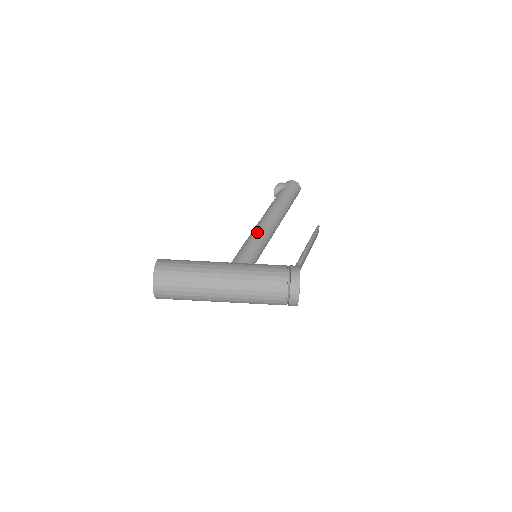
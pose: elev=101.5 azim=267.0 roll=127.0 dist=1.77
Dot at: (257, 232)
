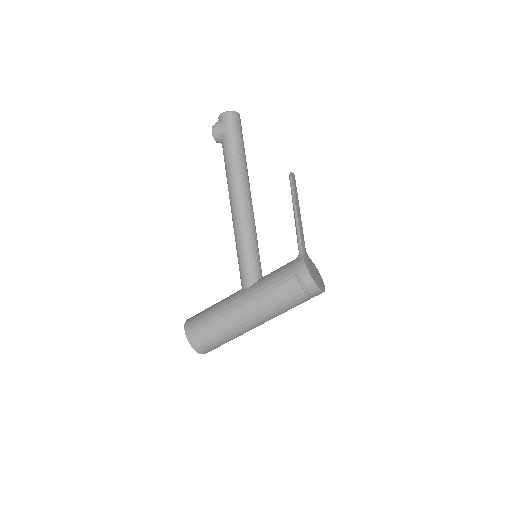
Dot at: (239, 232)
